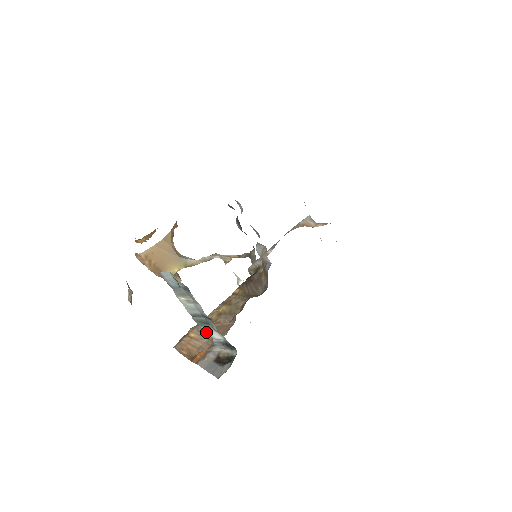
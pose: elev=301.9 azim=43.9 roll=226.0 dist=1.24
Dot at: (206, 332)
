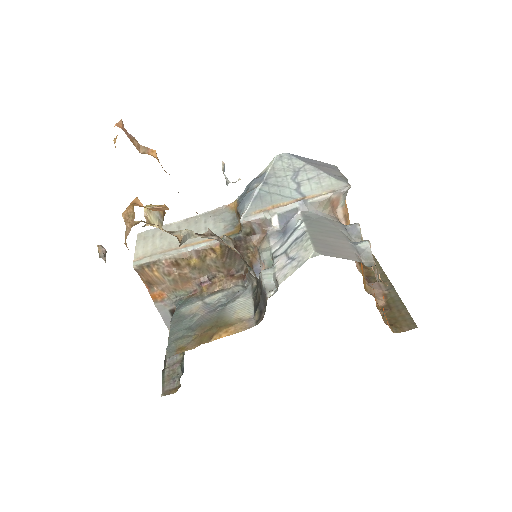
Dot at: (170, 278)
